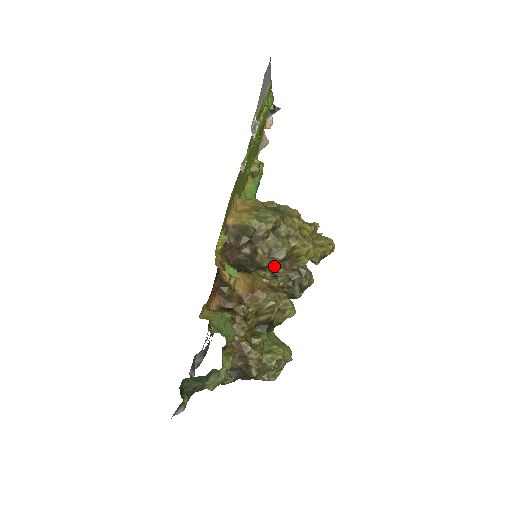
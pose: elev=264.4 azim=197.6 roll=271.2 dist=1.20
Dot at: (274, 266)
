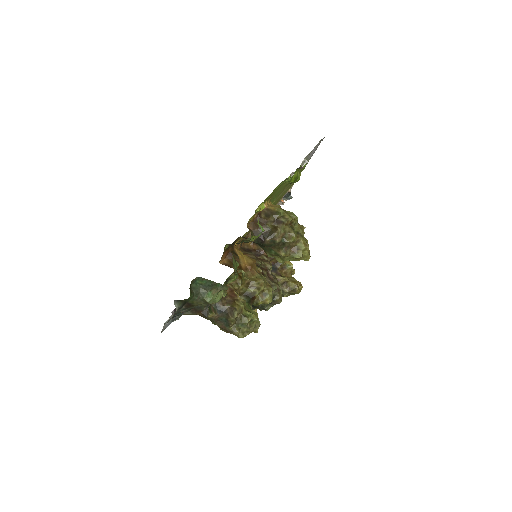
Dot at: (281, 247)
